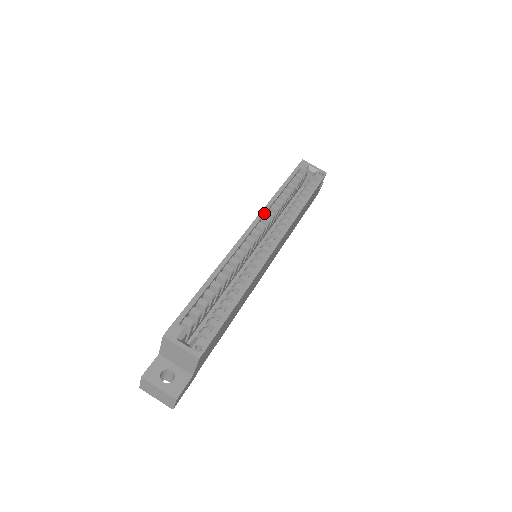
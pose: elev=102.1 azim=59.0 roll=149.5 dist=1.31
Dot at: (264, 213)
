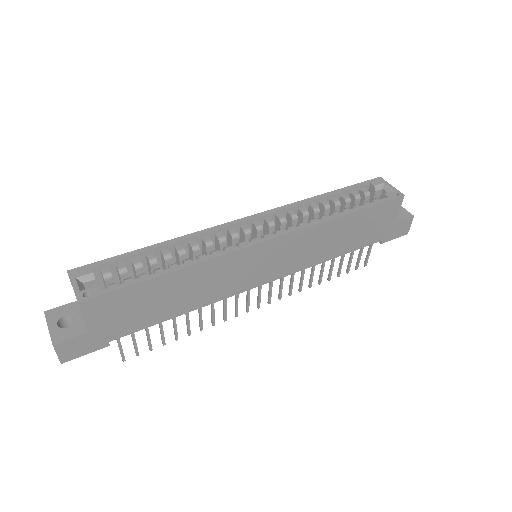
Dot at: (280, 209)
